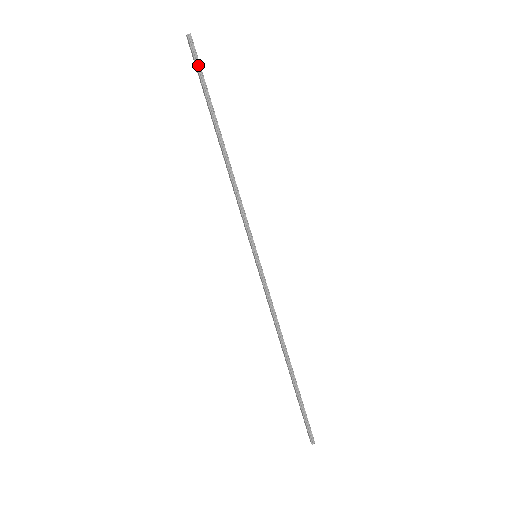
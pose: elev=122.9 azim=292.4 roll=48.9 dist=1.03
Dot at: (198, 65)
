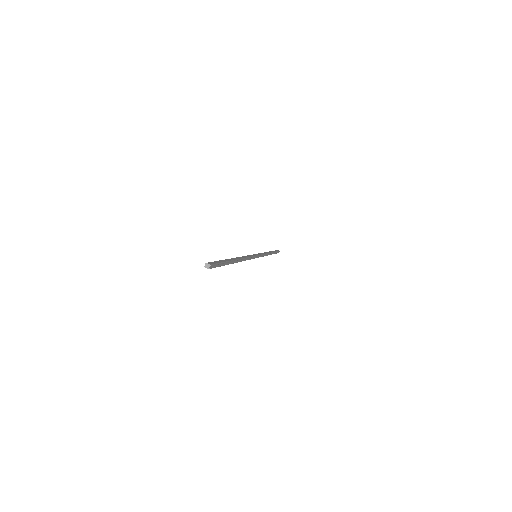
Dot at: (218, 265)
